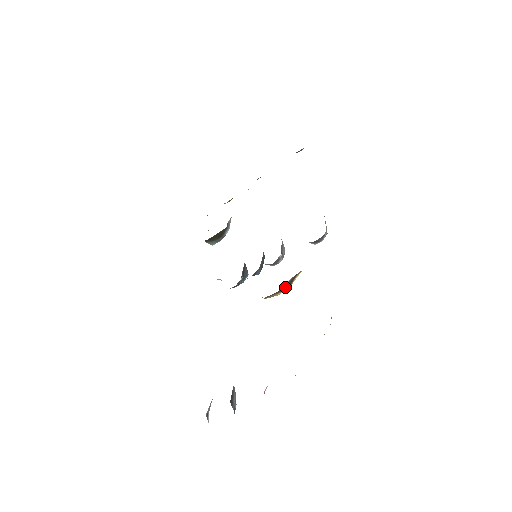
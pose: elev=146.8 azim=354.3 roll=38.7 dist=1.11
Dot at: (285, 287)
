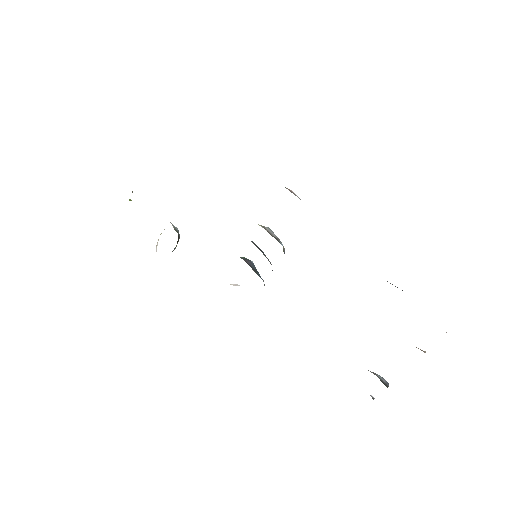
Dot at: occluded
